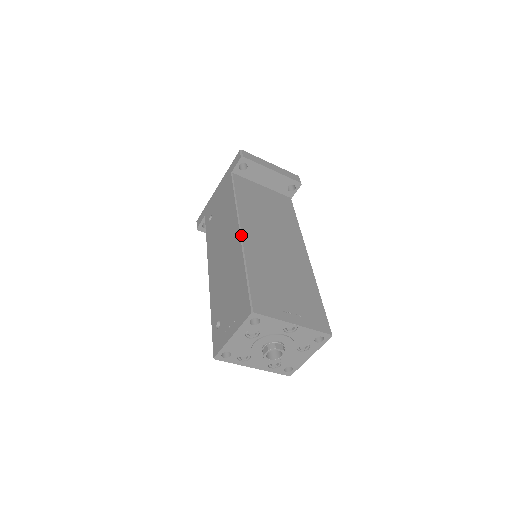
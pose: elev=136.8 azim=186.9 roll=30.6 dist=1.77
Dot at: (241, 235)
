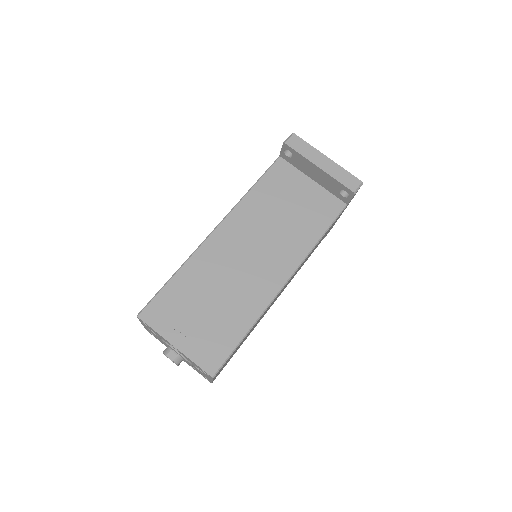
Dot at: (209, 235)
